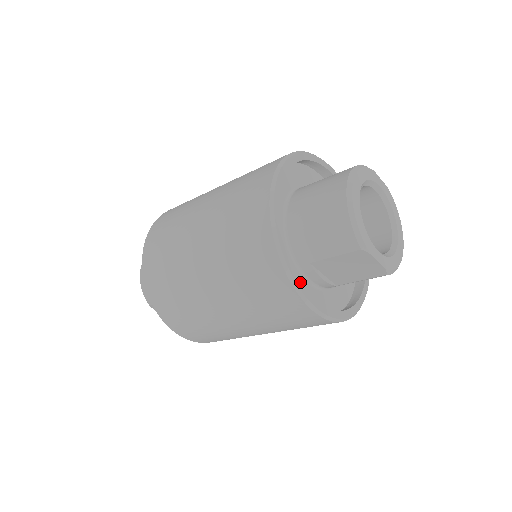
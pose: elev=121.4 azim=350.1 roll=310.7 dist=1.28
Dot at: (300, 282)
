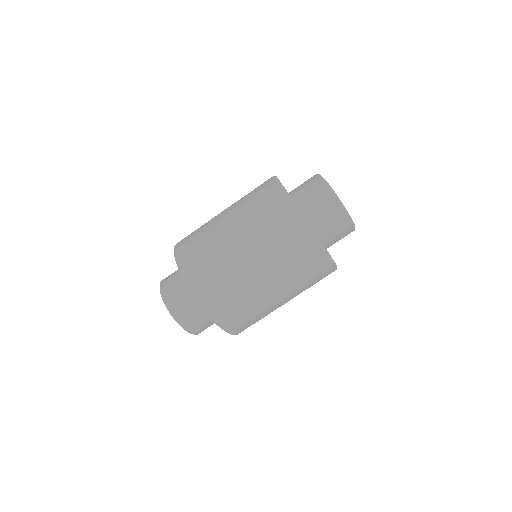
Dot at: (307, 221)
